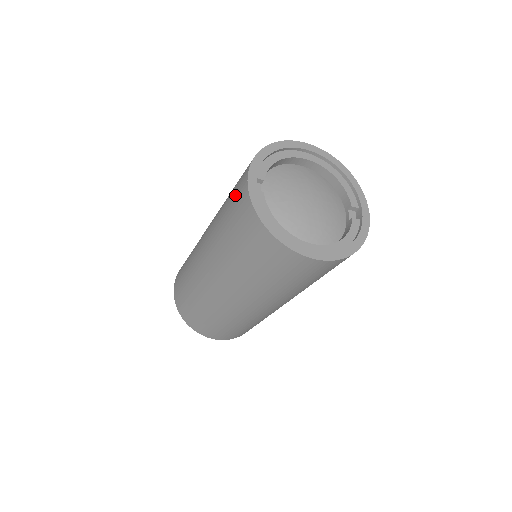
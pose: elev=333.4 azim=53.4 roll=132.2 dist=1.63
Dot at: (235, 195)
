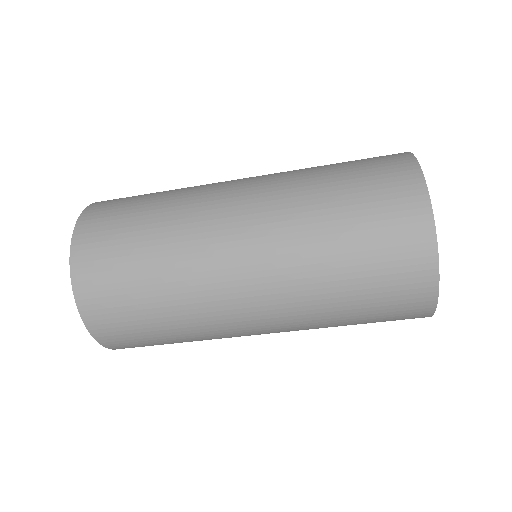
Dot at: (394, 282)
